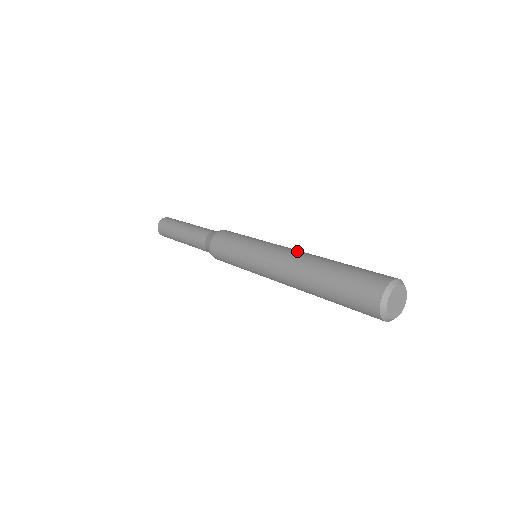
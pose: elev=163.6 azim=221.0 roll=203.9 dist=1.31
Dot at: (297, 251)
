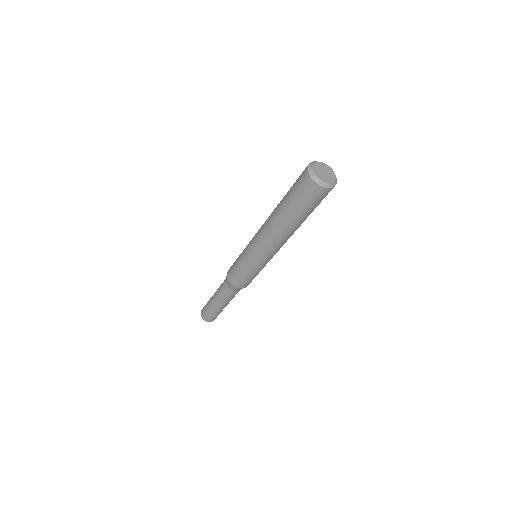
Dot at: occluded
